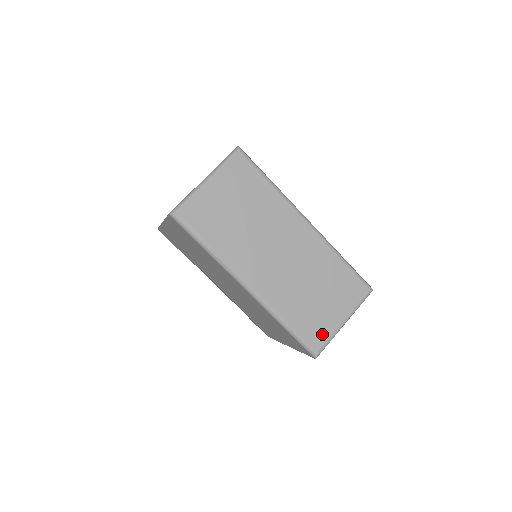
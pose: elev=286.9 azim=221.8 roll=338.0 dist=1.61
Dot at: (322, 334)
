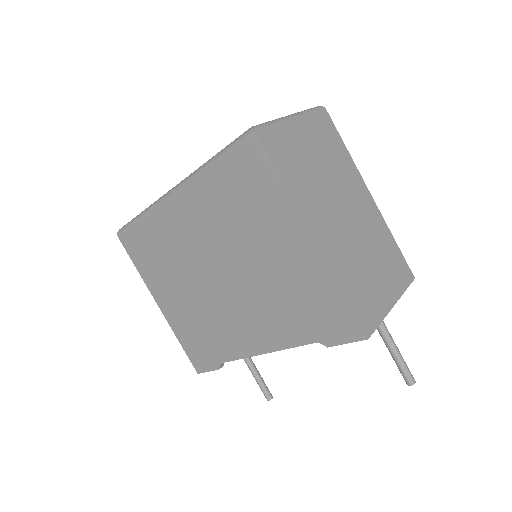
Dot at: occluded
